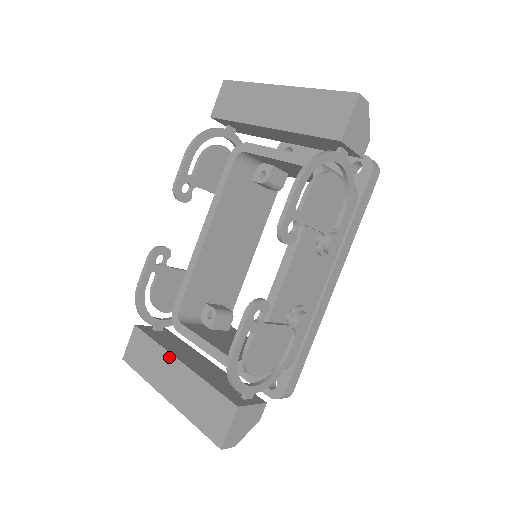
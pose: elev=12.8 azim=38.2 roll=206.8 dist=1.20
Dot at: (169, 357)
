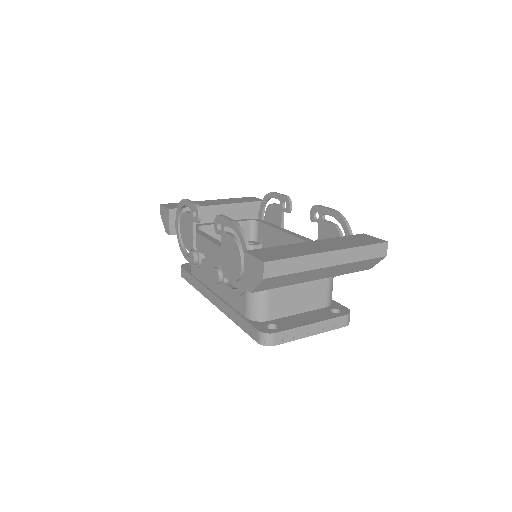
Dot at: (299, 244)
